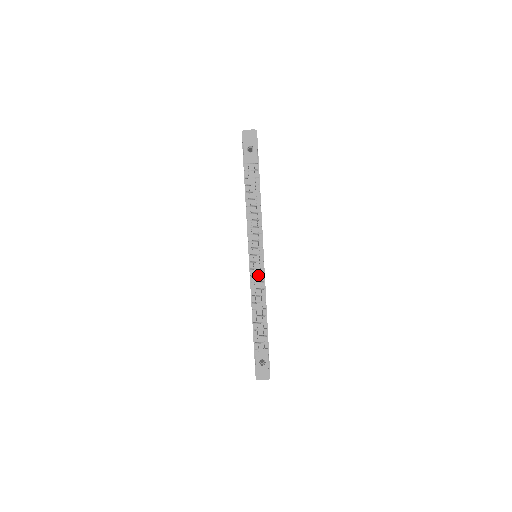
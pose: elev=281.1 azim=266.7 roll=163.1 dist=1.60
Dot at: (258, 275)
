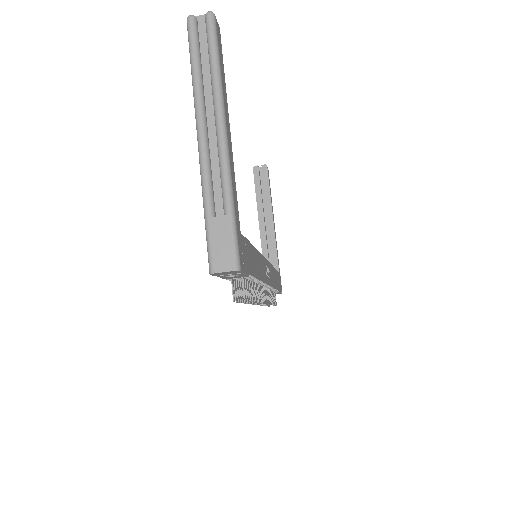
Dot at: occluded
